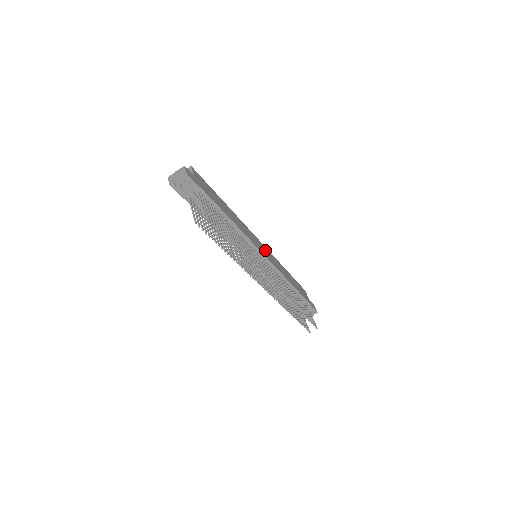
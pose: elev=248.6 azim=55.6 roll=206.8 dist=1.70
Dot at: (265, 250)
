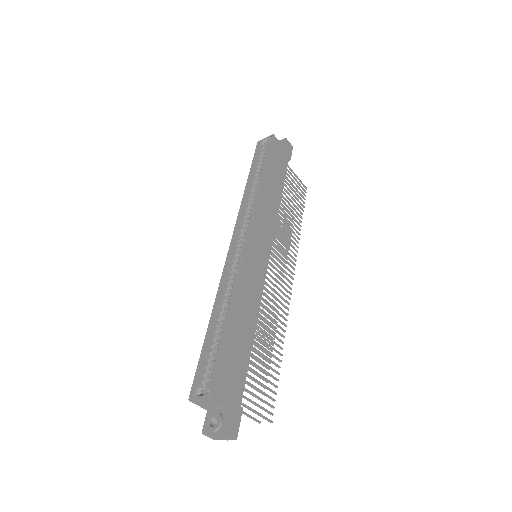
Dot at: (259, 234)
